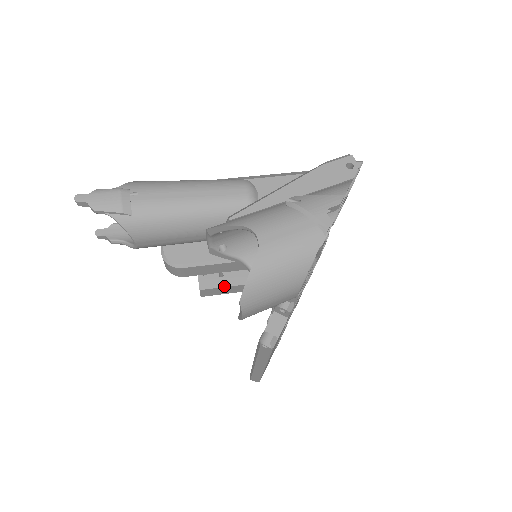
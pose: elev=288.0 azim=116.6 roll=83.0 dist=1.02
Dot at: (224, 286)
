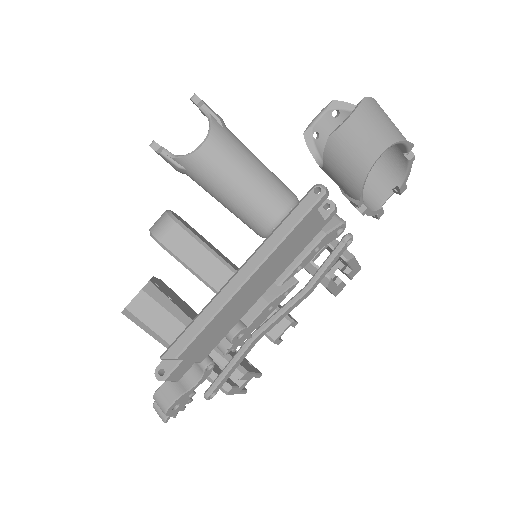
Dot at: (165, 308)
